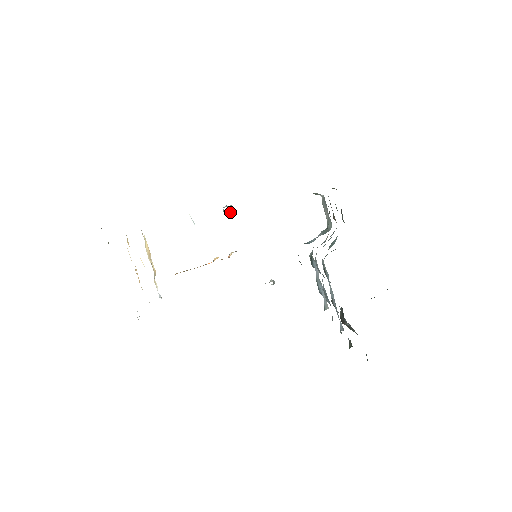
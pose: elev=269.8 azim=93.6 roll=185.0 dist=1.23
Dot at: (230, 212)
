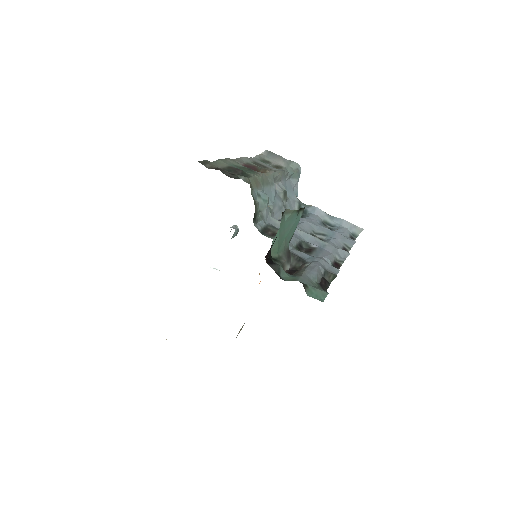
Dot at: (234, 233)
